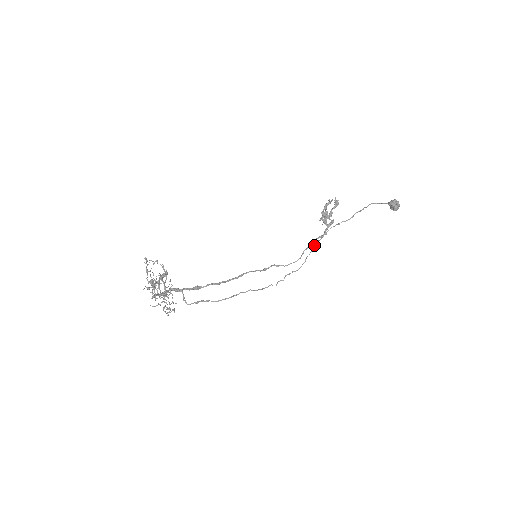
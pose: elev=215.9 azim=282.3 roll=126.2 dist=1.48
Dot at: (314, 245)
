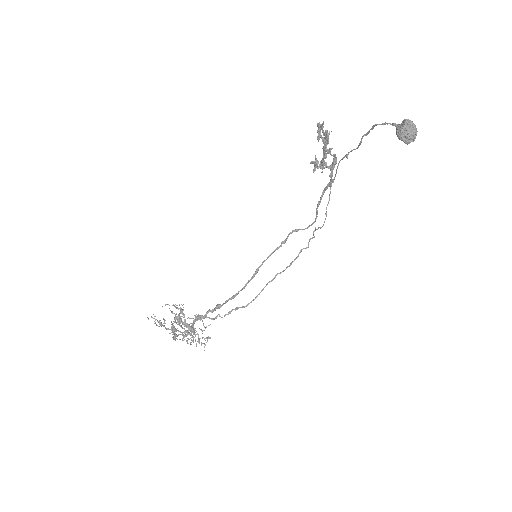
Dot at: occluded
